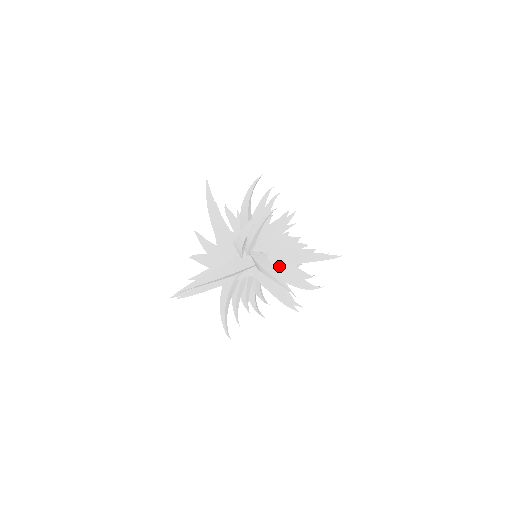
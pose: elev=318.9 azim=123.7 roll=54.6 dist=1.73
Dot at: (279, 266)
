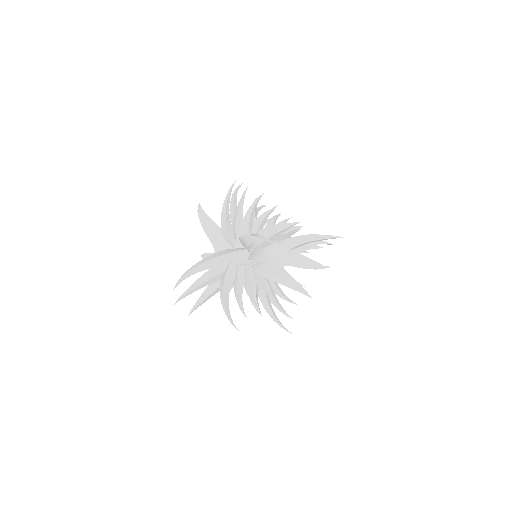
Dot at: (274, 251)
